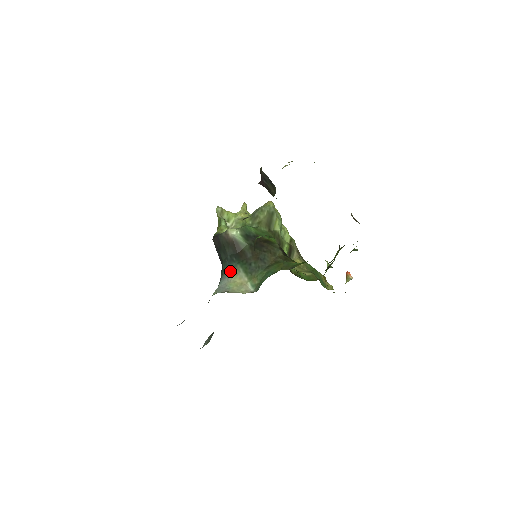
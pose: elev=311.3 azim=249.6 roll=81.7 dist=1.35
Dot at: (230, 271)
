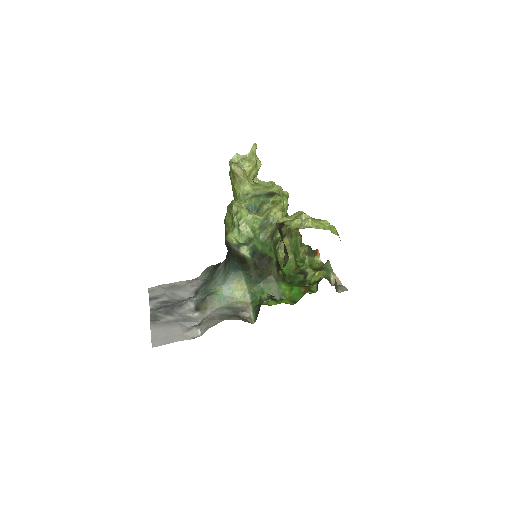
Dot at: (235, 276)
